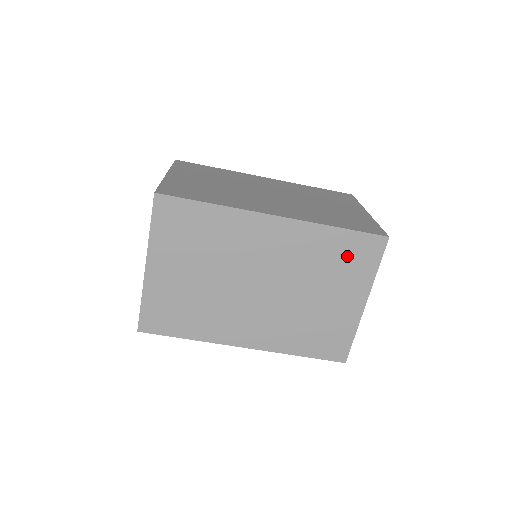
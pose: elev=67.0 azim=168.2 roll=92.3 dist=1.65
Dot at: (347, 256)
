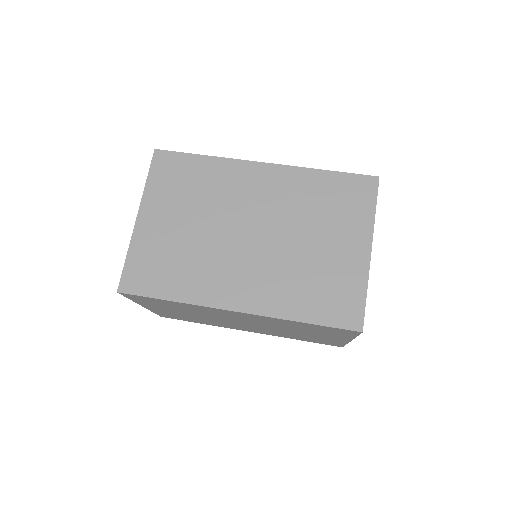
Dot at: (321, 330)
